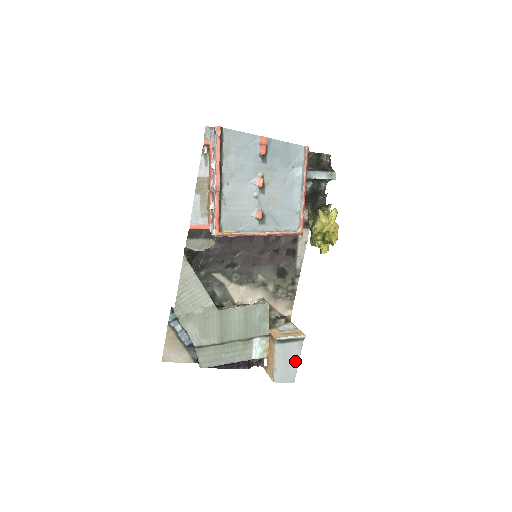
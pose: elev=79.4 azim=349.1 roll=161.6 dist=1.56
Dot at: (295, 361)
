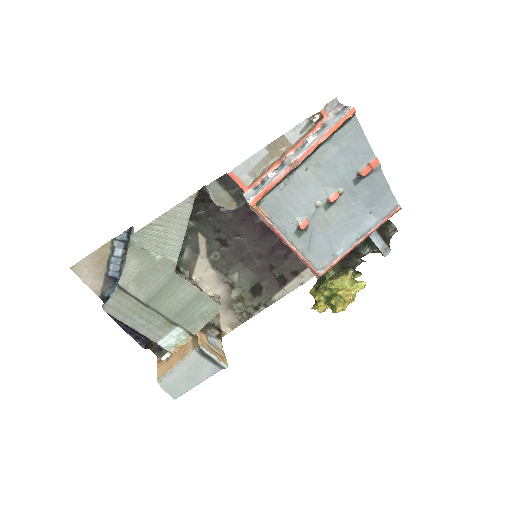
Dot at: (196, 381)
